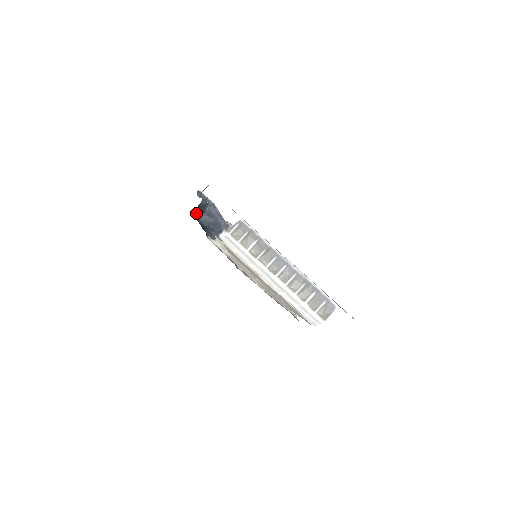
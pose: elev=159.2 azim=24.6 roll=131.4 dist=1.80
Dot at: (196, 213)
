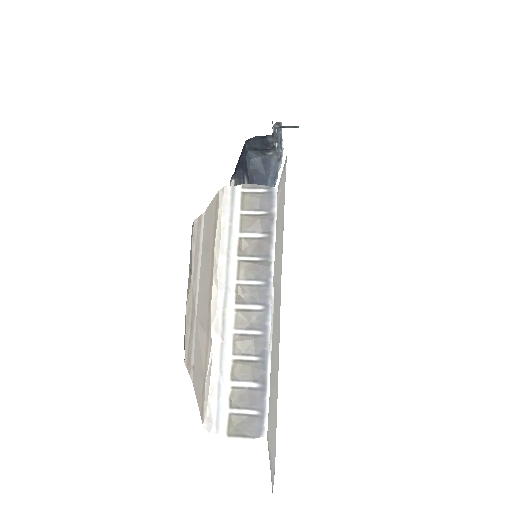
Dot at: (252, 143)
